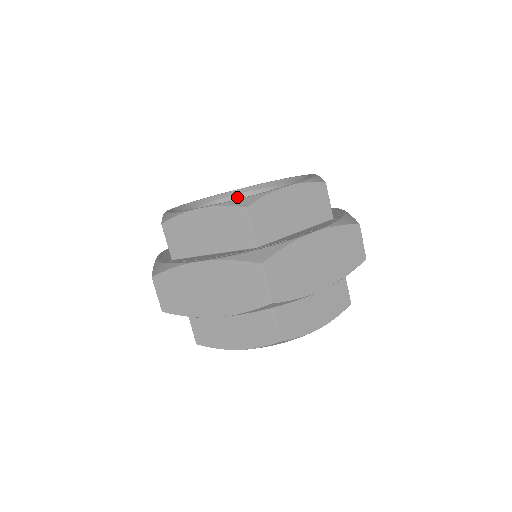
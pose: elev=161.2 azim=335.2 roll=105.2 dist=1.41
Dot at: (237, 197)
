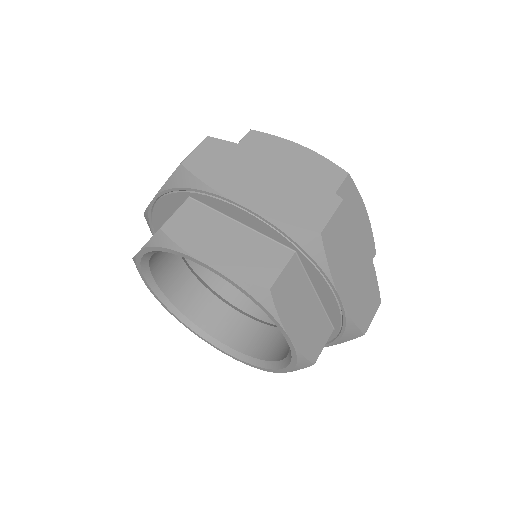
Dot at: occluded
